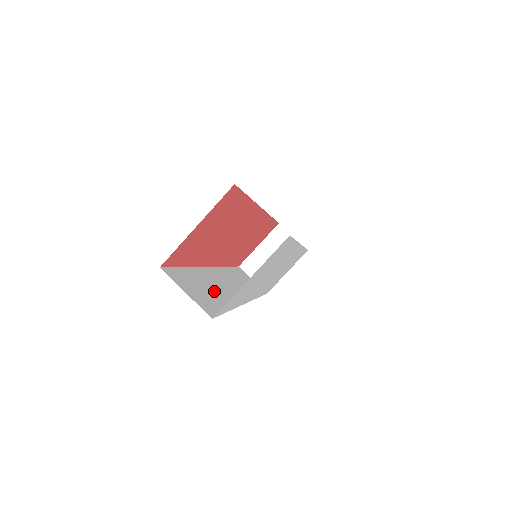
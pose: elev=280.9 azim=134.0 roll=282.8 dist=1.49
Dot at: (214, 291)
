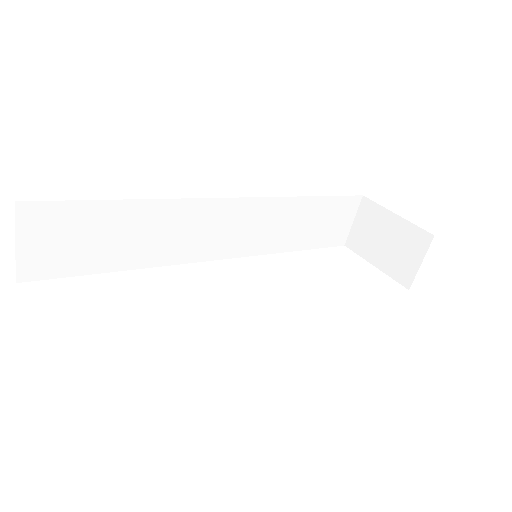
Dot at: (132, 241)
